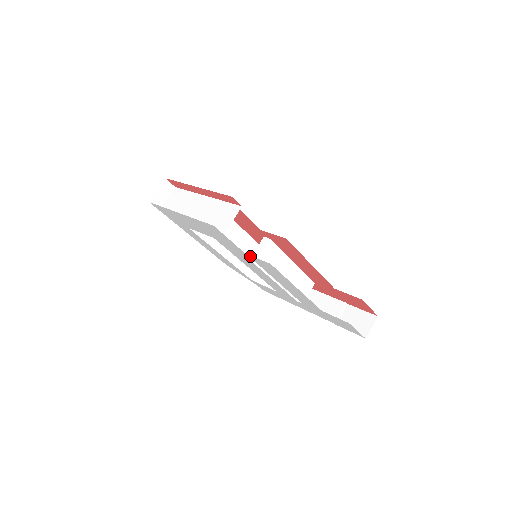
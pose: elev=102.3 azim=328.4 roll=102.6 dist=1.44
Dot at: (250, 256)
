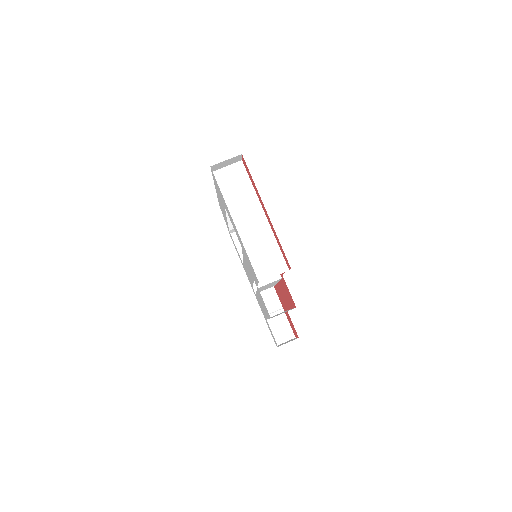
Dot at: occluded
